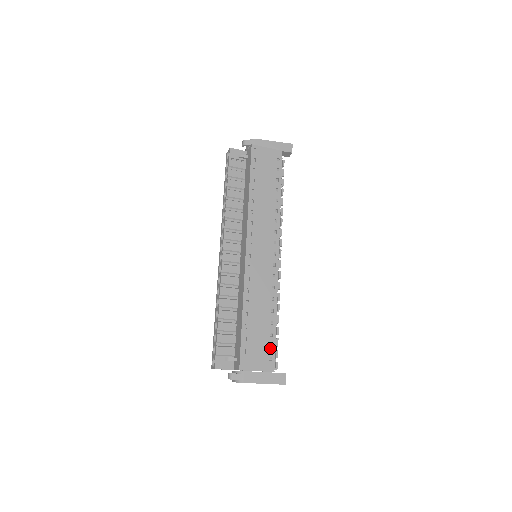
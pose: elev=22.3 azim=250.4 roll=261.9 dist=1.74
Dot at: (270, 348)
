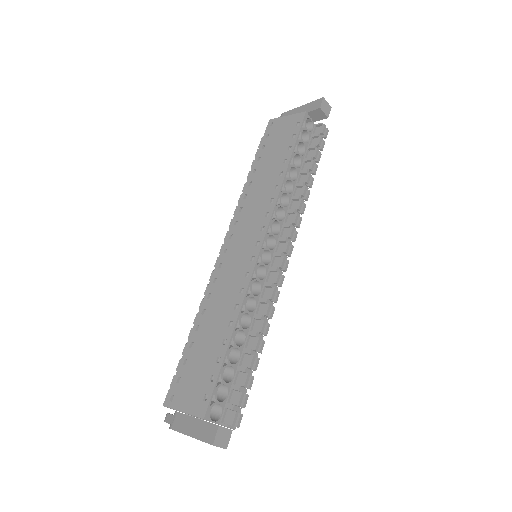
Dot at: (216, 382)
